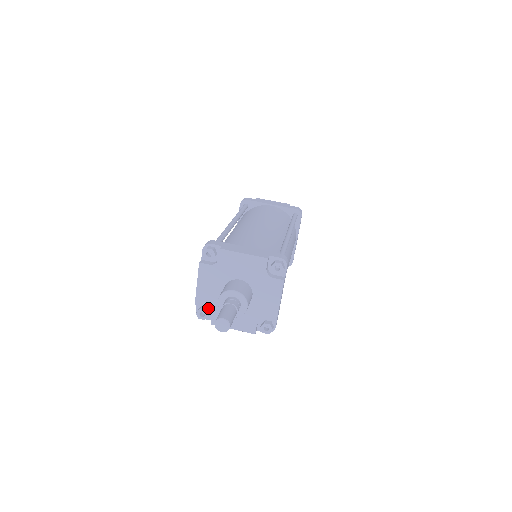
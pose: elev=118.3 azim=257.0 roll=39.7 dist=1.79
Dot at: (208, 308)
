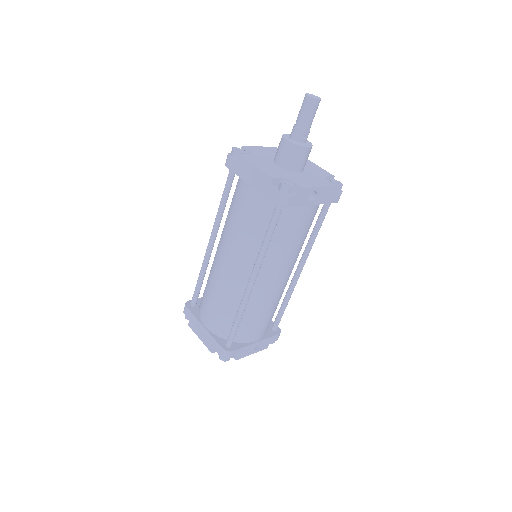
Dot at: (285, 178)
